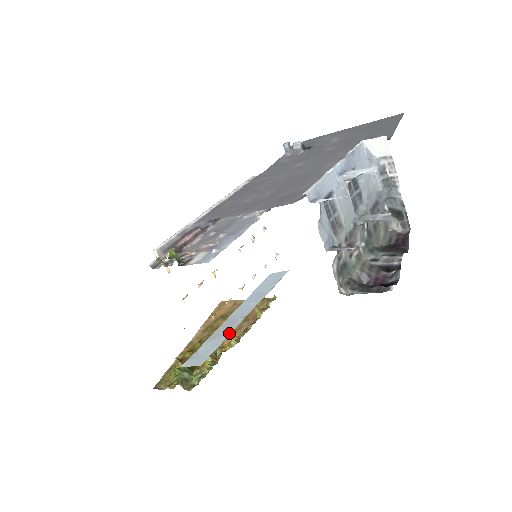
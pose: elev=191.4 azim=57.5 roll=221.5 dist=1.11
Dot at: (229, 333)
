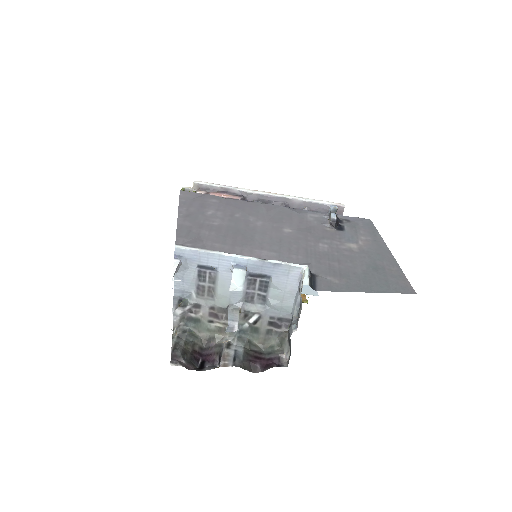
Dot at: occluded
